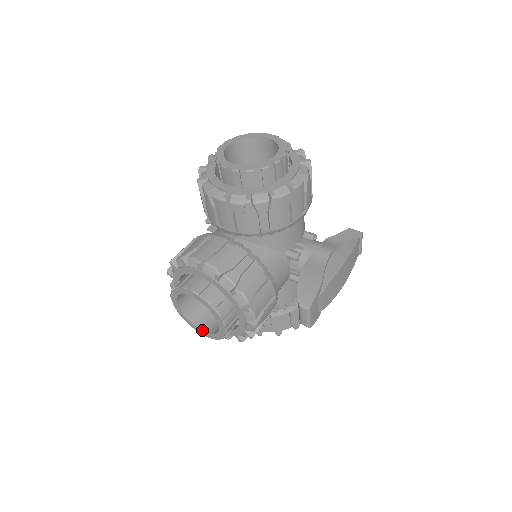
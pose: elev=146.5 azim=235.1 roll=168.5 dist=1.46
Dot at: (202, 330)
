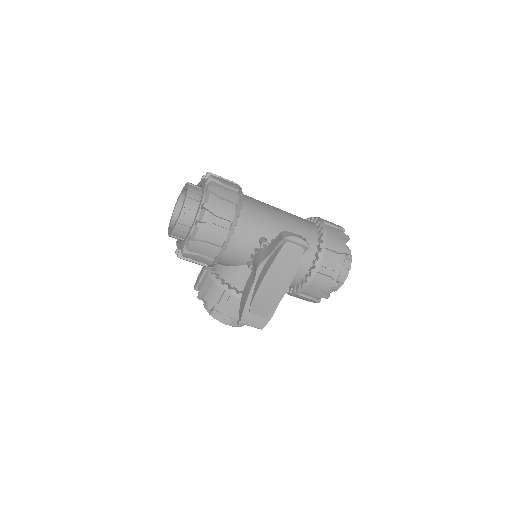
Dot at: occluded
